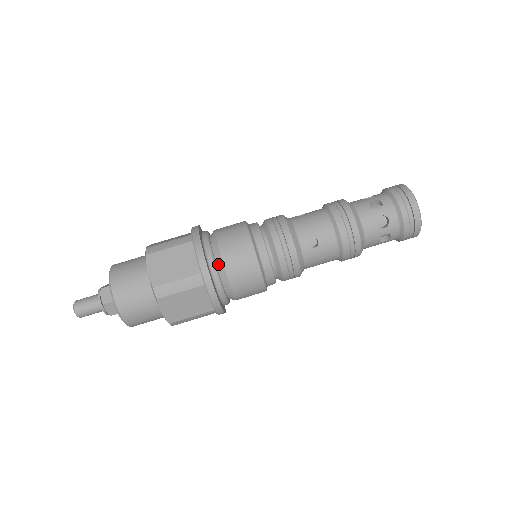
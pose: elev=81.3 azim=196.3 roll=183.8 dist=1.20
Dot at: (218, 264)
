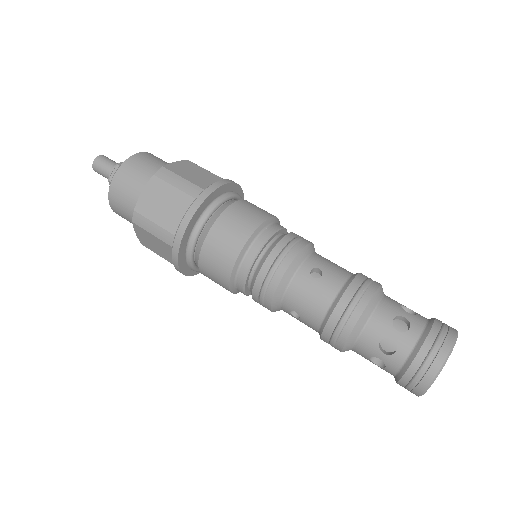
Dot at: (224, 205)
